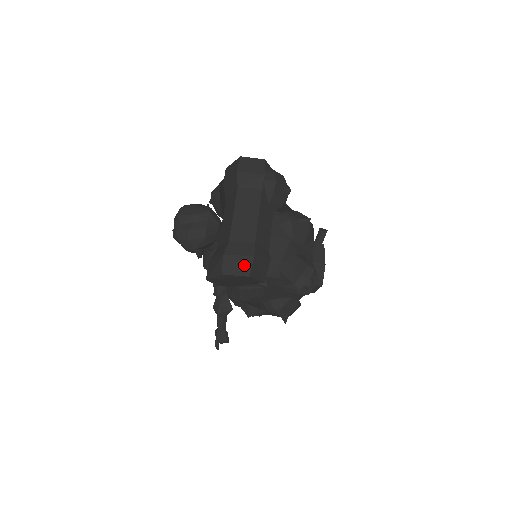
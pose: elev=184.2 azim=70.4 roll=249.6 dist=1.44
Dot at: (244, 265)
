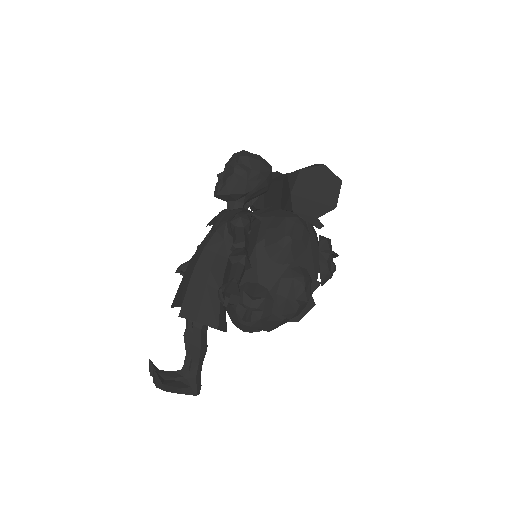
Dot at: occluded
